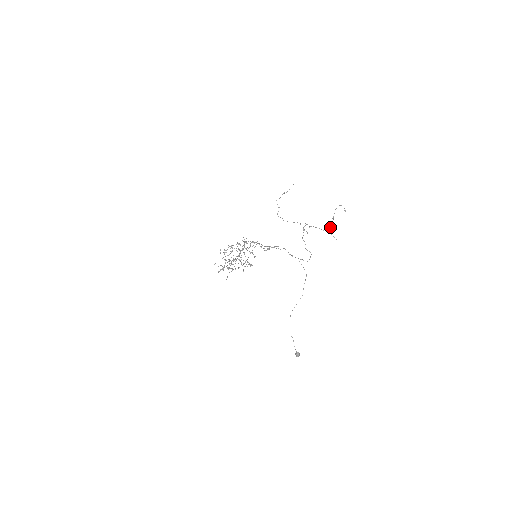
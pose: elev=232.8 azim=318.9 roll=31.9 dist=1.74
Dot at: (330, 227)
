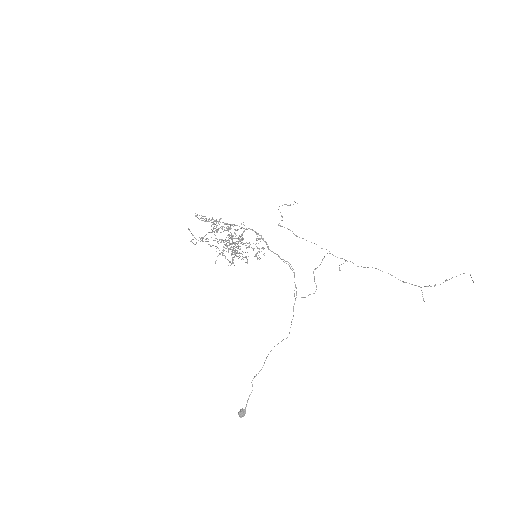
Dot at: occluded
